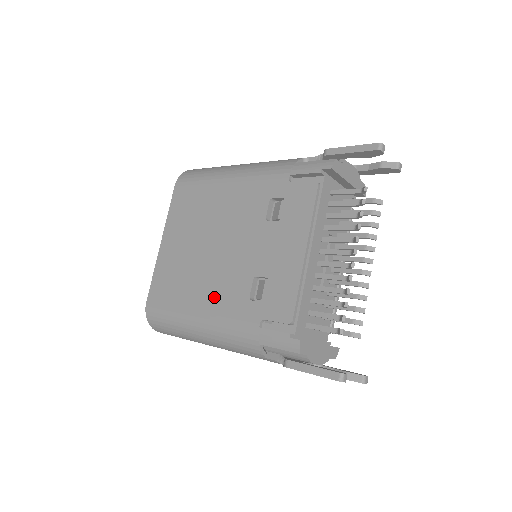
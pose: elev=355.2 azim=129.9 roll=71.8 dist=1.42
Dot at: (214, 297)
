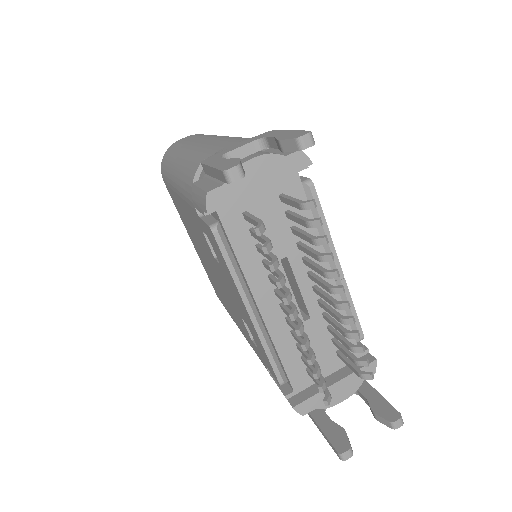
Dot at: (237, 320)
